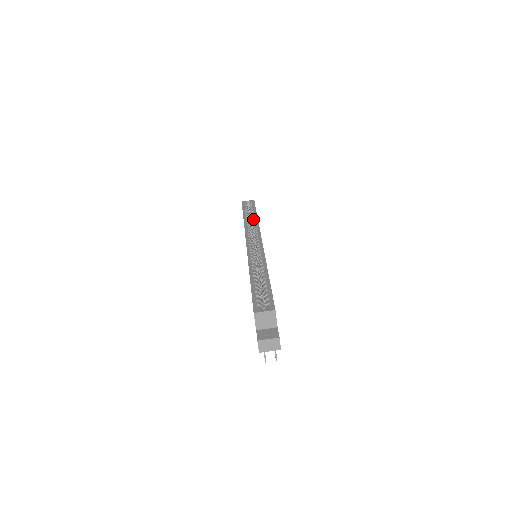
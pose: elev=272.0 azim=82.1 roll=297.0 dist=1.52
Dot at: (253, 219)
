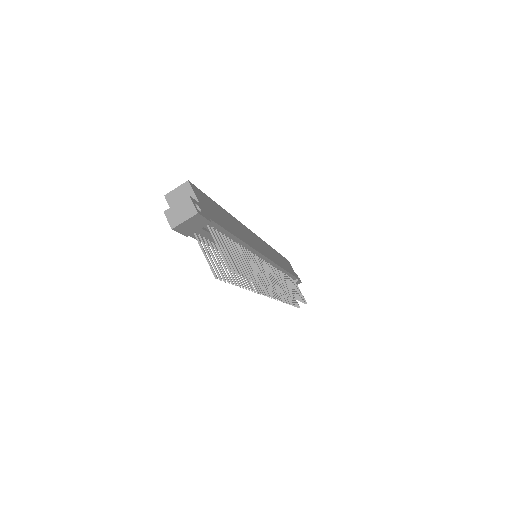
Dot at: occluded
